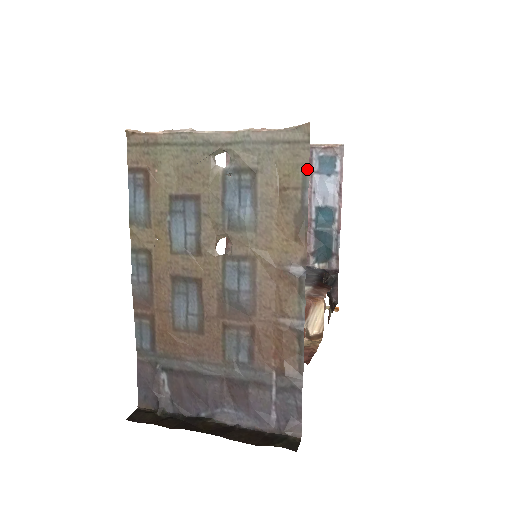
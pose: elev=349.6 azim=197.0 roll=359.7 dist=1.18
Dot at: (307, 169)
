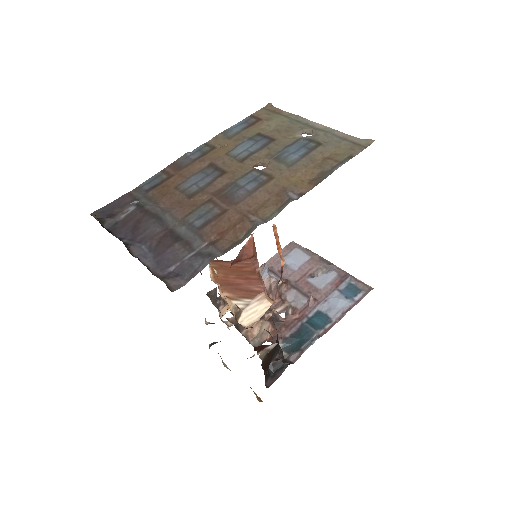
Dot at: (352, 157)
